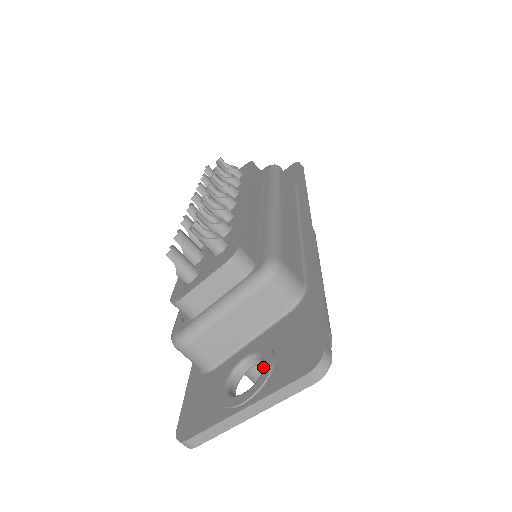
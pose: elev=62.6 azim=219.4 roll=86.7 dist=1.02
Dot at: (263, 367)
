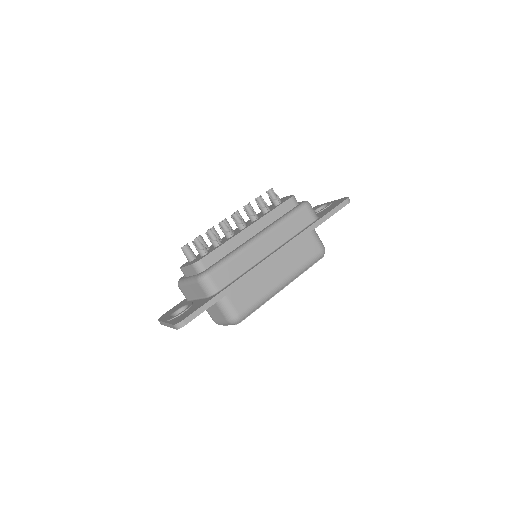
Dot at: (180, 313)
